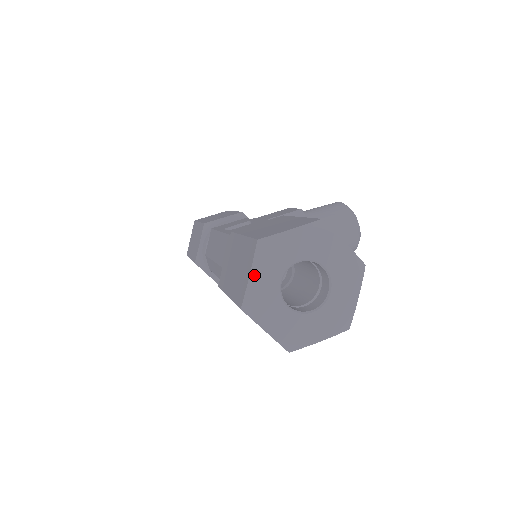
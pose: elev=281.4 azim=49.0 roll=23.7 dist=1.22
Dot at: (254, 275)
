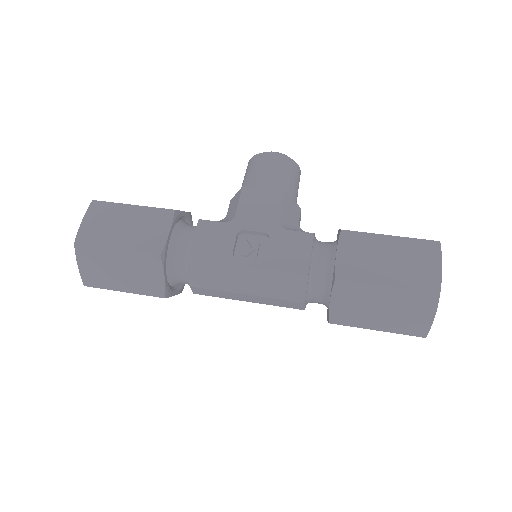
Dot at: (434, 314)
